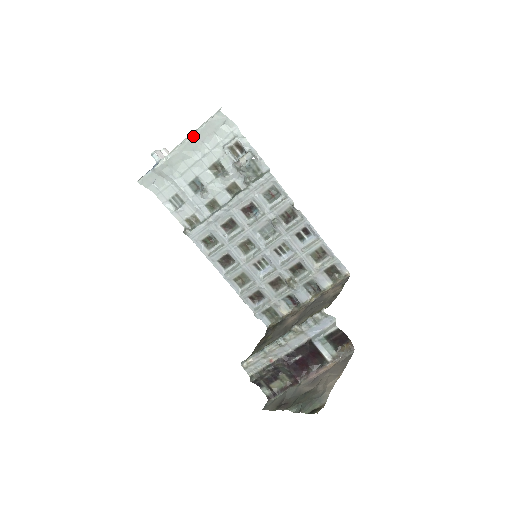
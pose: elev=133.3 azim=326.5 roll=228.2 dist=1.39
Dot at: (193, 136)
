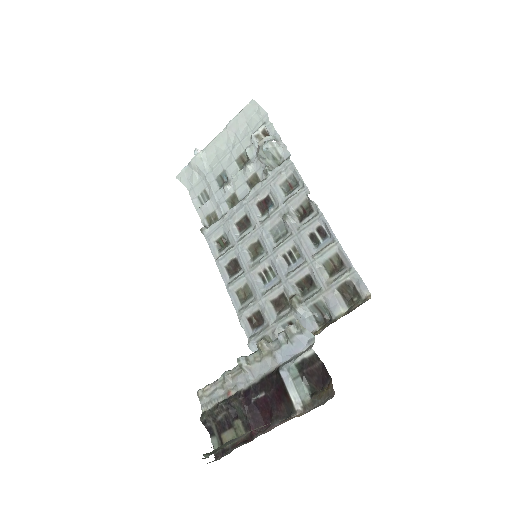
Dot at: (227, 127)
